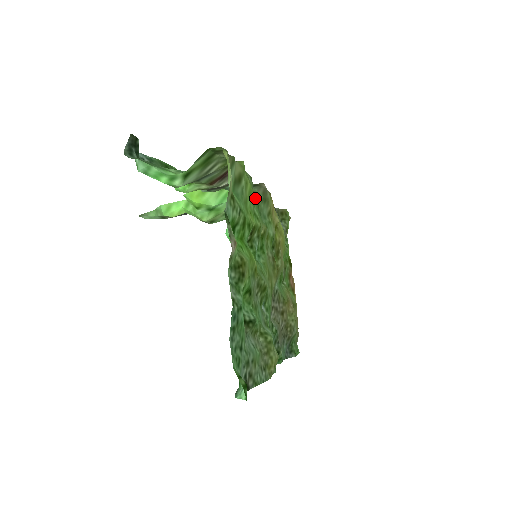
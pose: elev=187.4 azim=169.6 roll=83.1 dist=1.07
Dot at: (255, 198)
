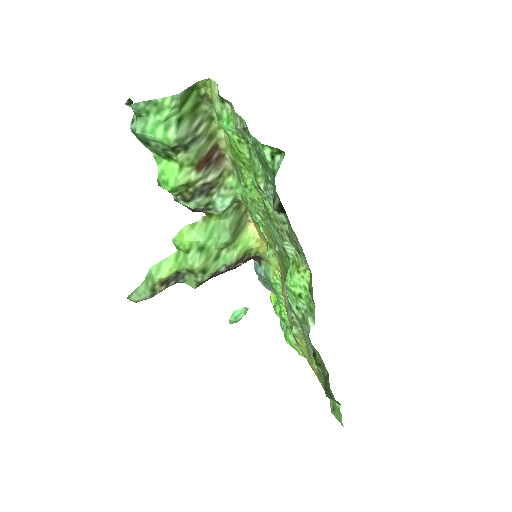
Dot at: occluded
